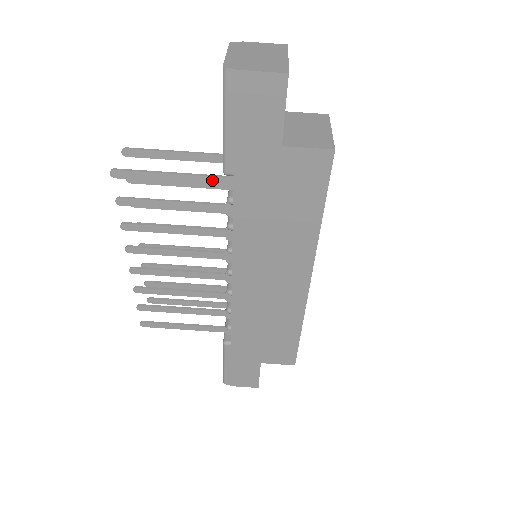
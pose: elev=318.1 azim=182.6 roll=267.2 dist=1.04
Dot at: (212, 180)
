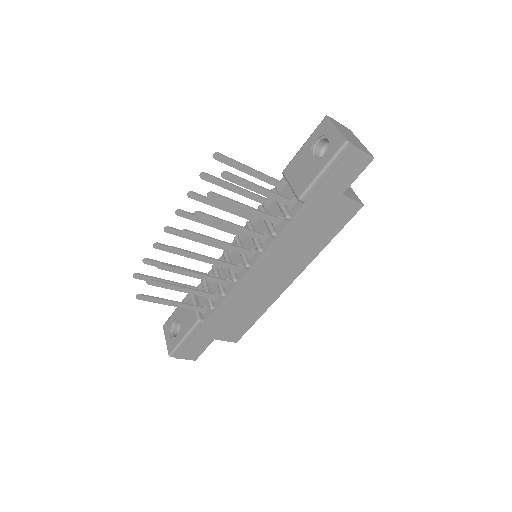
Dot at: (283, 200)
